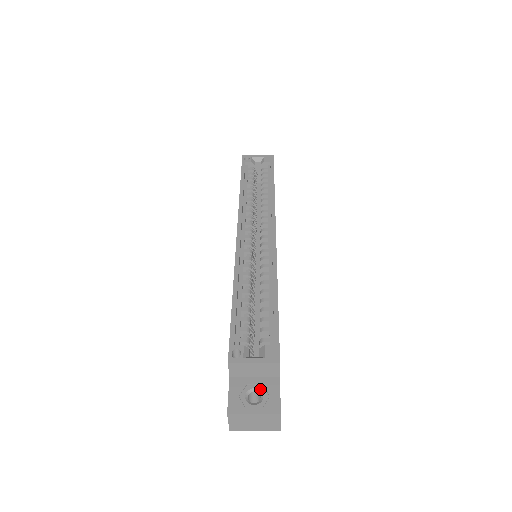
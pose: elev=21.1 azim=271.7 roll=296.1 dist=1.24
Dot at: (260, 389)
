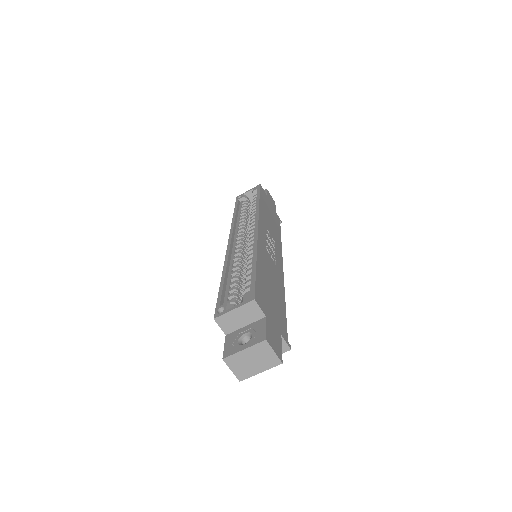
Dot at: (250, 332)
